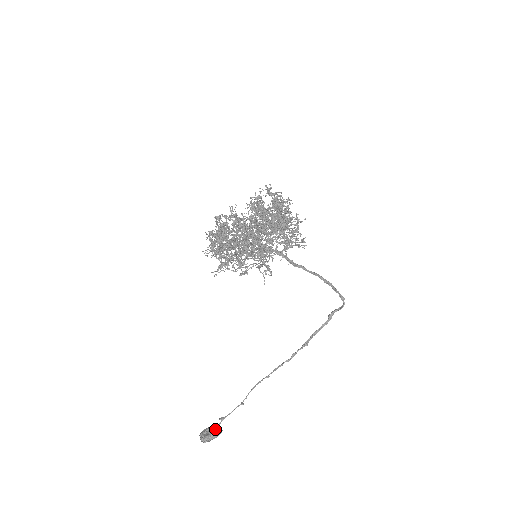
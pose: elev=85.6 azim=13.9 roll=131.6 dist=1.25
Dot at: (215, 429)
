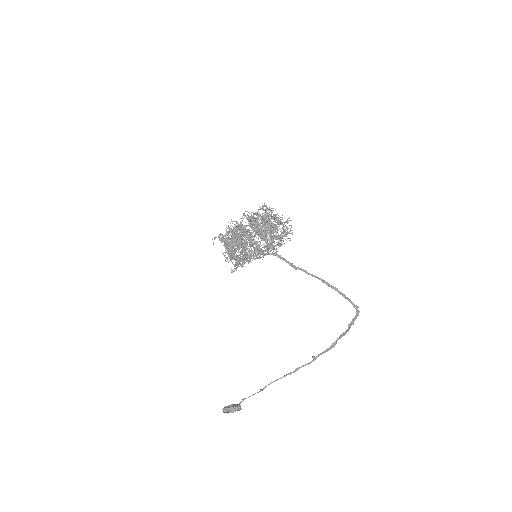
Dot at: (234, 404)
